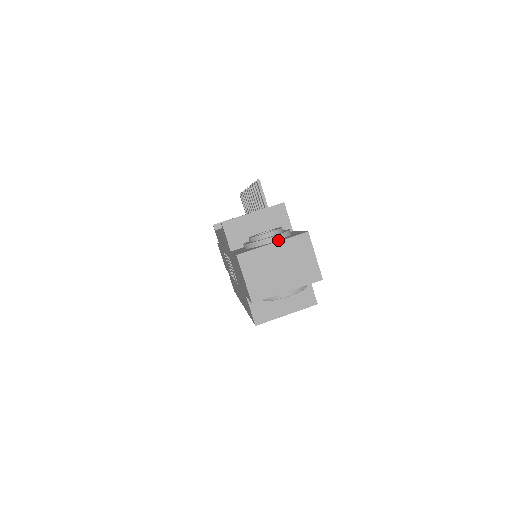
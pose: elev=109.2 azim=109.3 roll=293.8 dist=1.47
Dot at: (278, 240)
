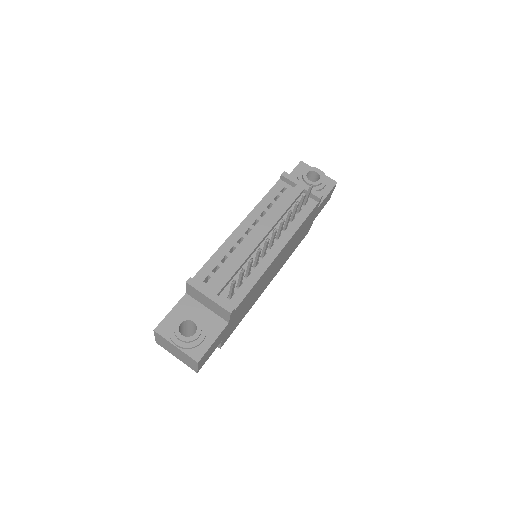
Dot at: (184, 345)
